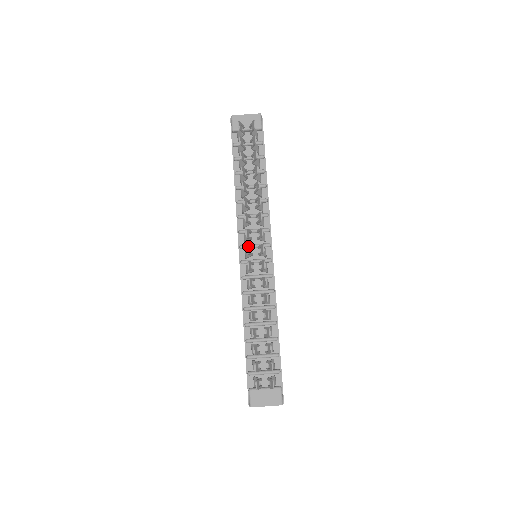
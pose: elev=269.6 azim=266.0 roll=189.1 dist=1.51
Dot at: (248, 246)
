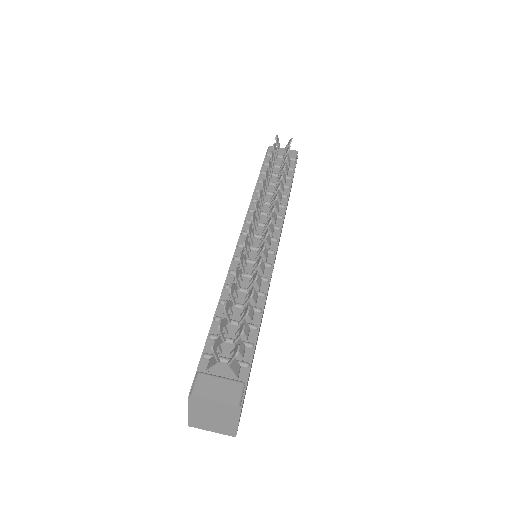
Dot at: (254, 214)
